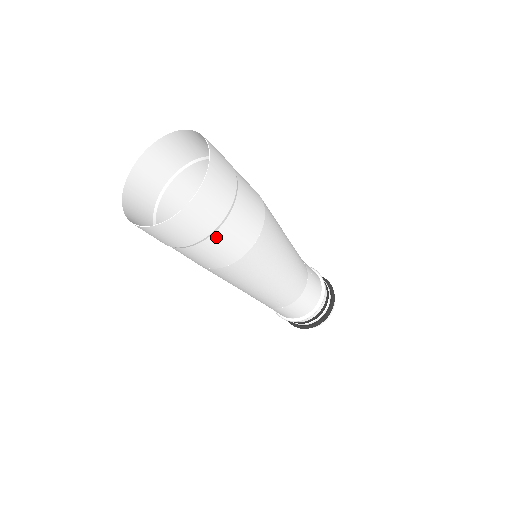
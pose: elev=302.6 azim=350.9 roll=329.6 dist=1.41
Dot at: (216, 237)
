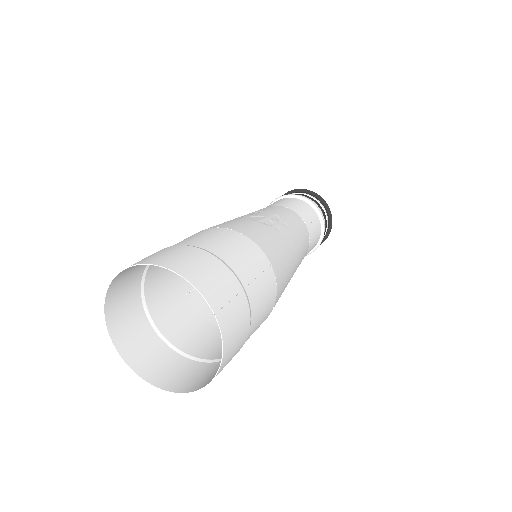
Dot at: occluded
